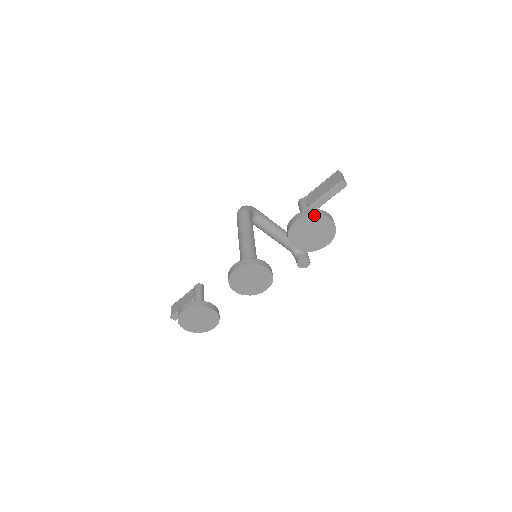
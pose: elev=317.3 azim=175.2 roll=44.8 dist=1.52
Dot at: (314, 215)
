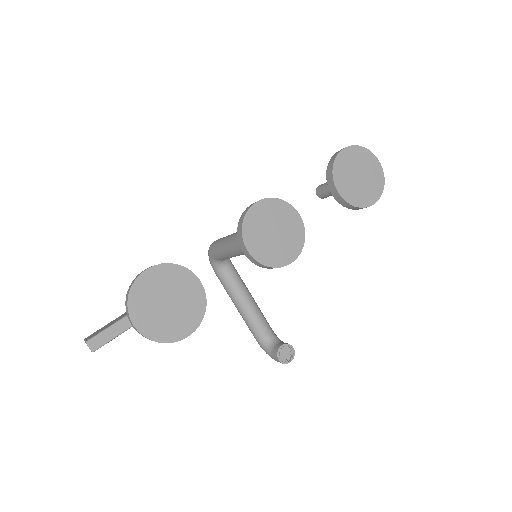
Dot at: (363, 149)
